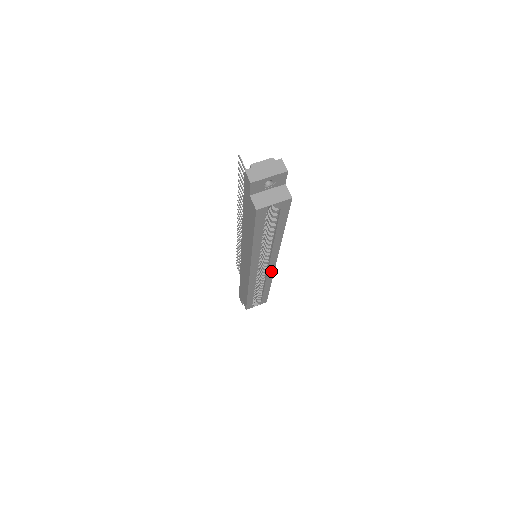
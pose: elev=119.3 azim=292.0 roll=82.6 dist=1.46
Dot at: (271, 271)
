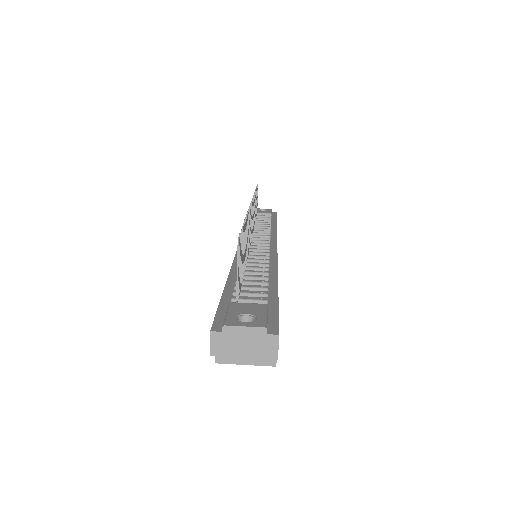
Dot at: occluded
